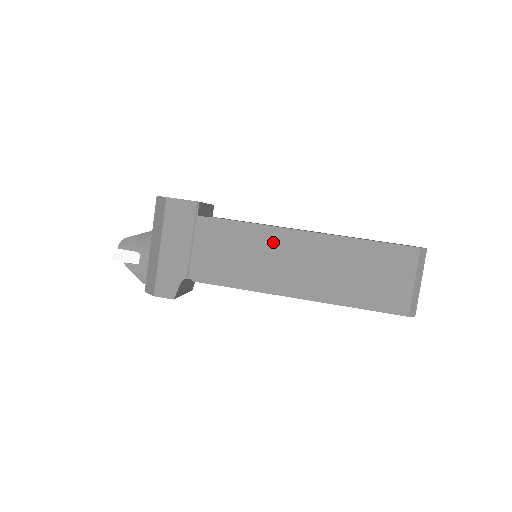
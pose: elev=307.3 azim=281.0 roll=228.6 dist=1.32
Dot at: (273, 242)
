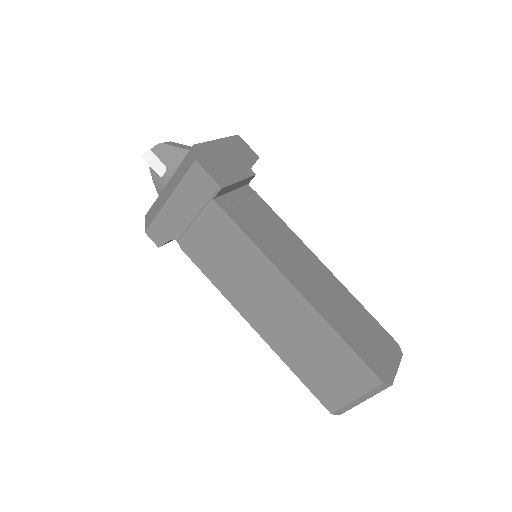
Dot at: (263, 274)
